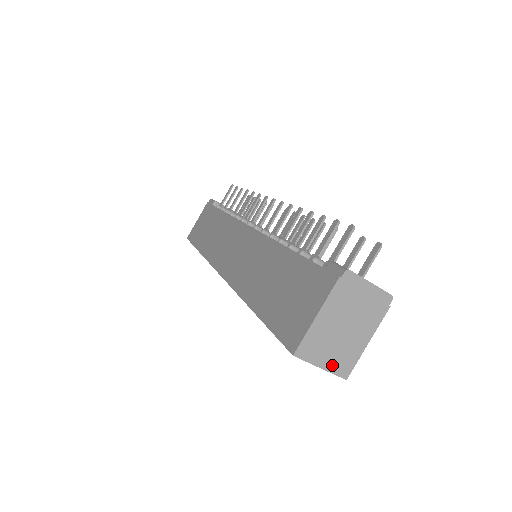
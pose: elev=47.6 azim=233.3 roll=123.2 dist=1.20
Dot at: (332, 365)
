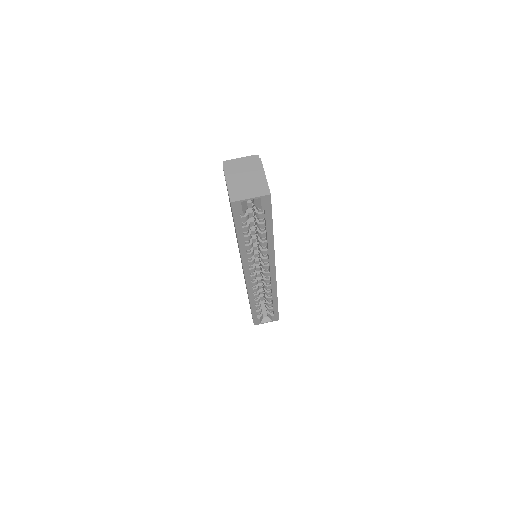
Dot at: (256, 194)
